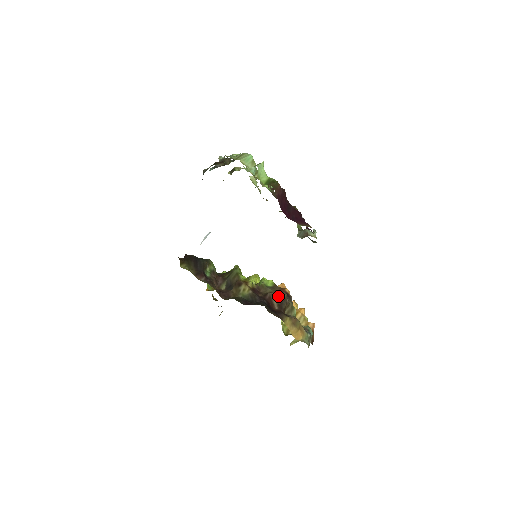
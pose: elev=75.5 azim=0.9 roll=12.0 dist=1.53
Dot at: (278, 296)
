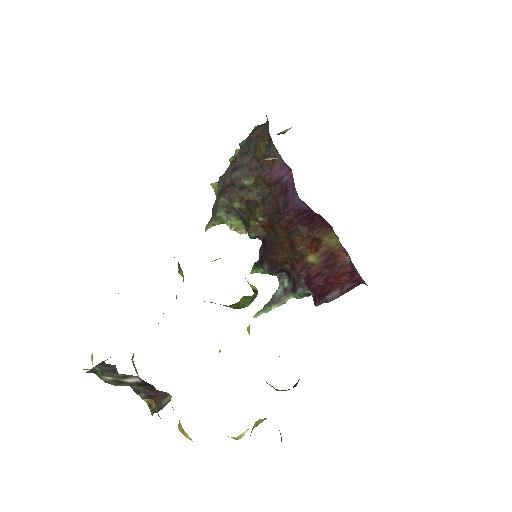
Dot at: occluded
